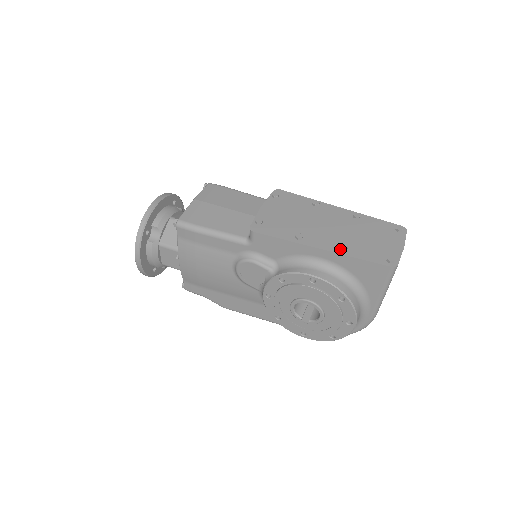
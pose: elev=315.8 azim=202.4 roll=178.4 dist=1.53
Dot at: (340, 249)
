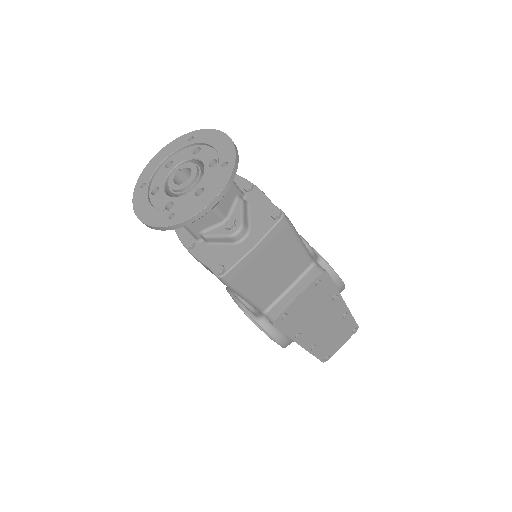
Dot at: (311, 348)
